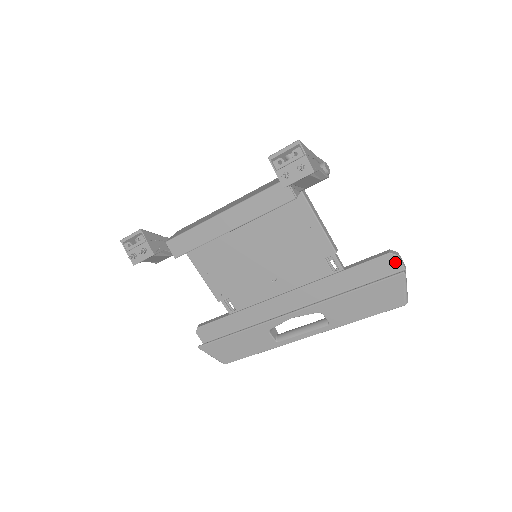
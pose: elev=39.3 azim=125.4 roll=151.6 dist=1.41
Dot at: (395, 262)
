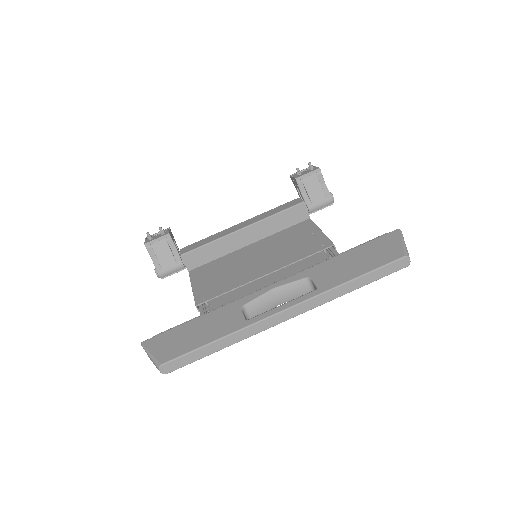
Dot at: occluded
